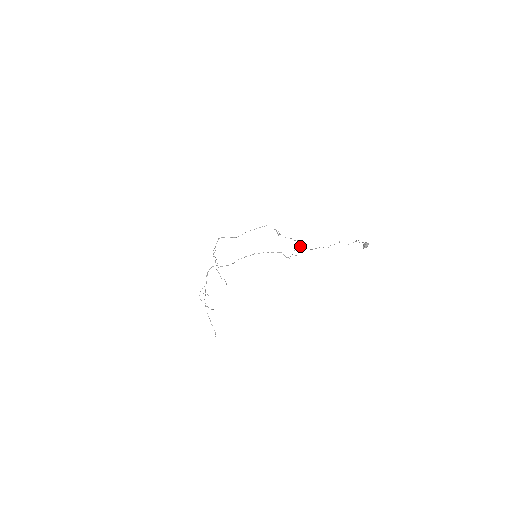
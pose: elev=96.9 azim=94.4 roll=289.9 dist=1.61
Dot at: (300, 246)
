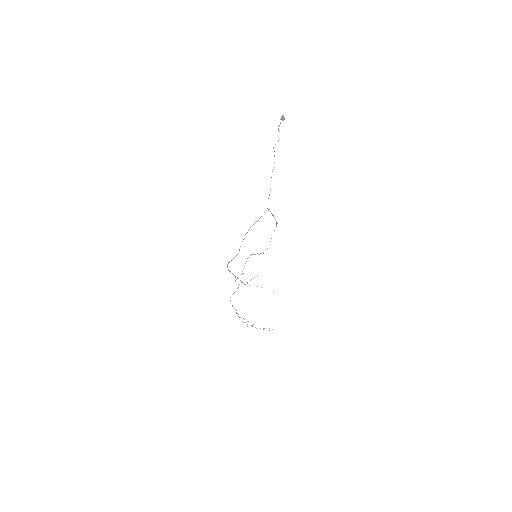
Dot at: (272, 215)
